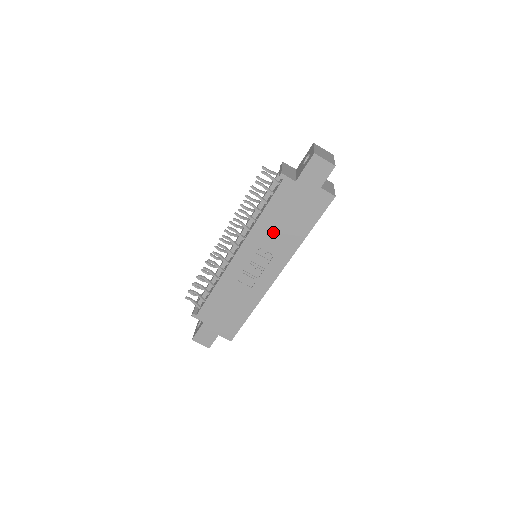
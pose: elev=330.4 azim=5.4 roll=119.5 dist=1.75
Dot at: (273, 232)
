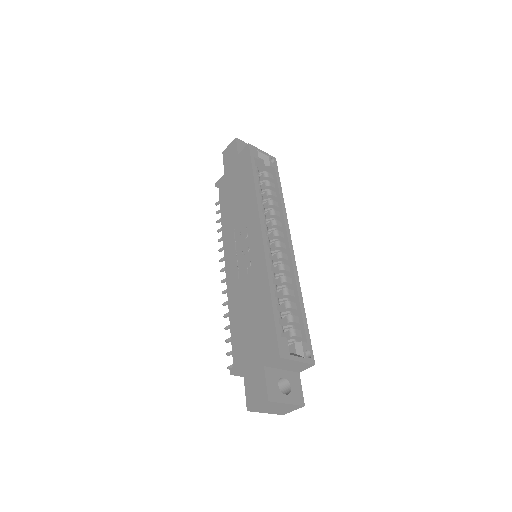
Dot at: (235, 213)
